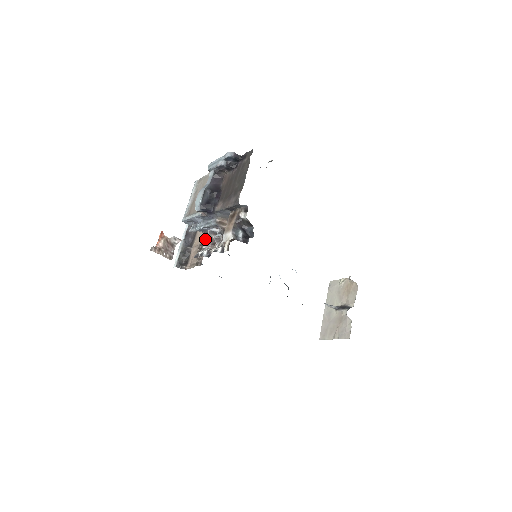
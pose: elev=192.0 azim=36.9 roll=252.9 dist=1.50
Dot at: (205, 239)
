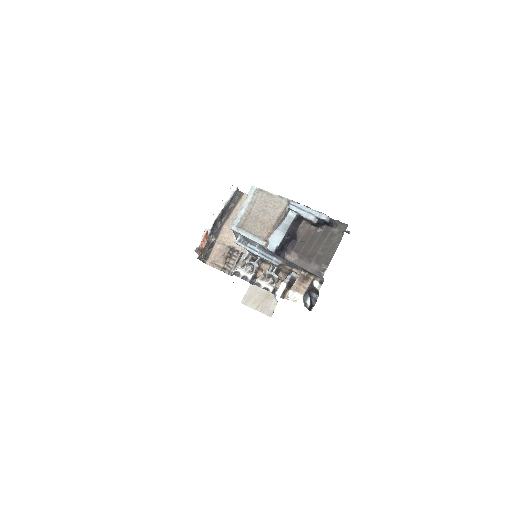
Dot at: (252, 263)
